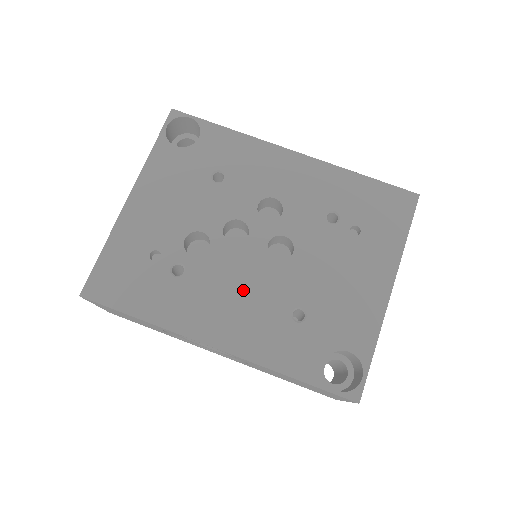
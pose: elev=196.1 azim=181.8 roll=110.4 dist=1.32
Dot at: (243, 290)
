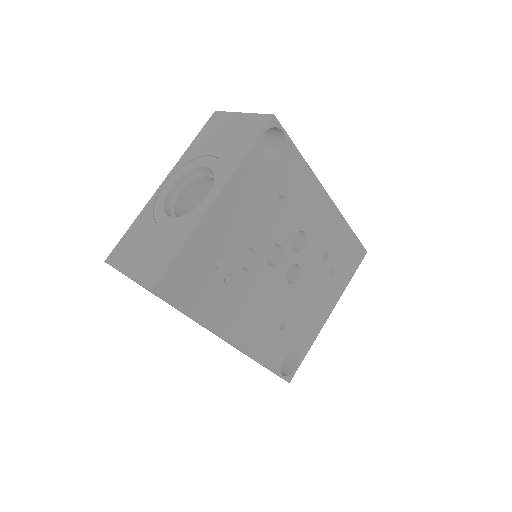
Dot at: (263, 303)
